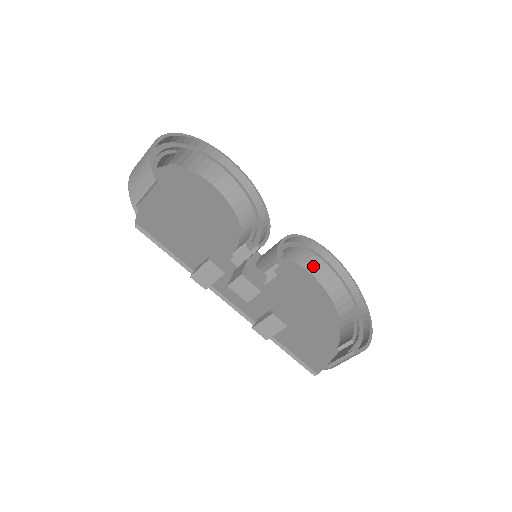
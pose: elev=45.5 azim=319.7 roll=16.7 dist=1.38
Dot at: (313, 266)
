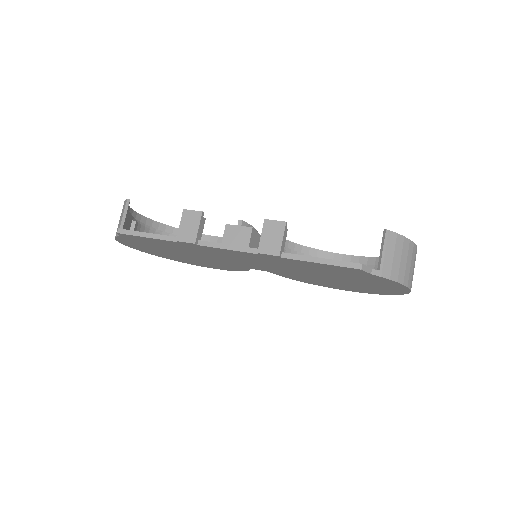
Dot at: occluded
